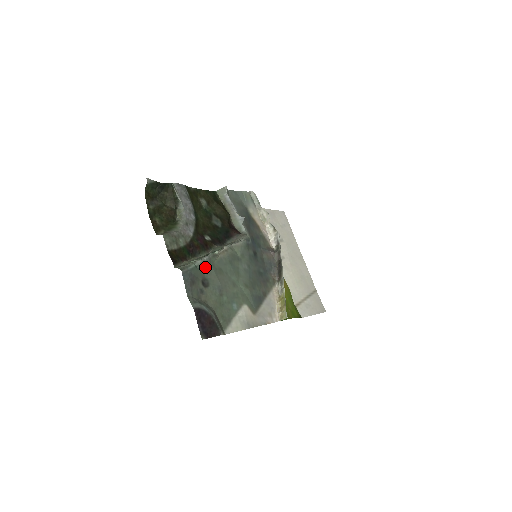
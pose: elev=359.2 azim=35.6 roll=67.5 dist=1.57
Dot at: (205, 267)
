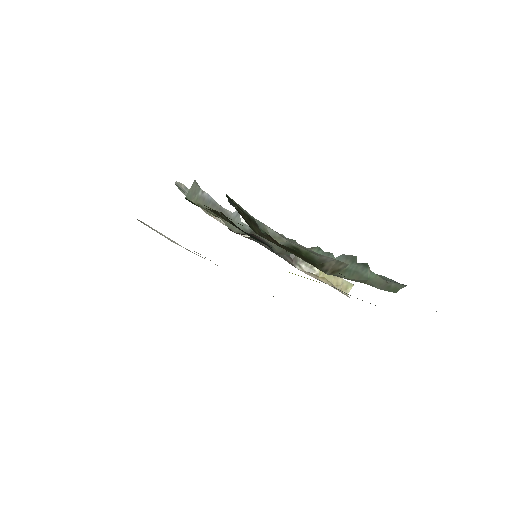
Dot at: occluded
